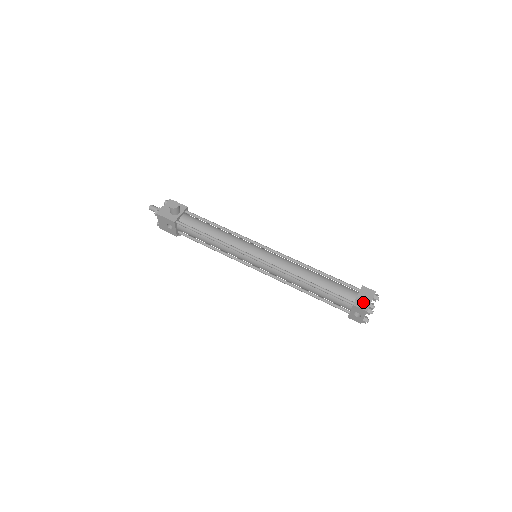
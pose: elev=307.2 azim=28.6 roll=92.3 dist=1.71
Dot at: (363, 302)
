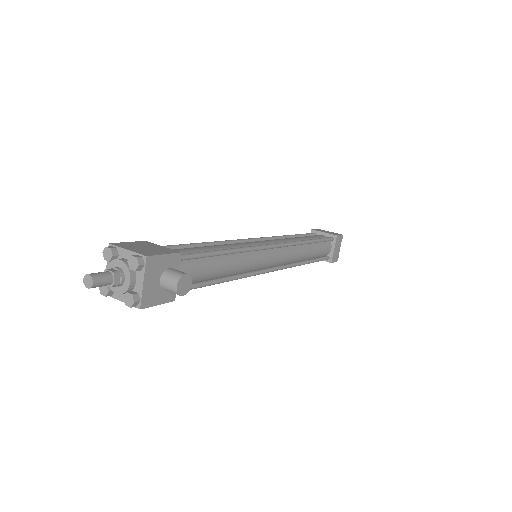
Dot at: (336, 254)
